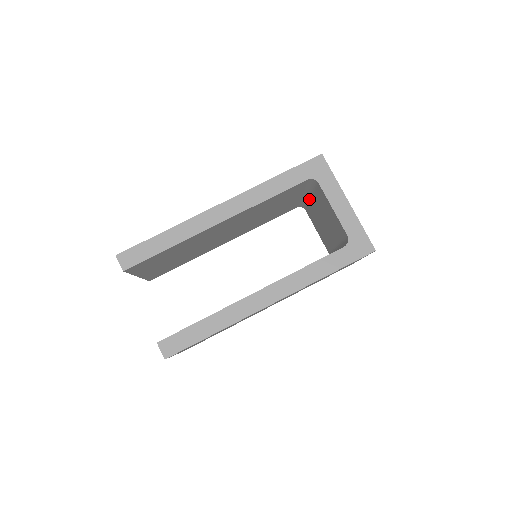
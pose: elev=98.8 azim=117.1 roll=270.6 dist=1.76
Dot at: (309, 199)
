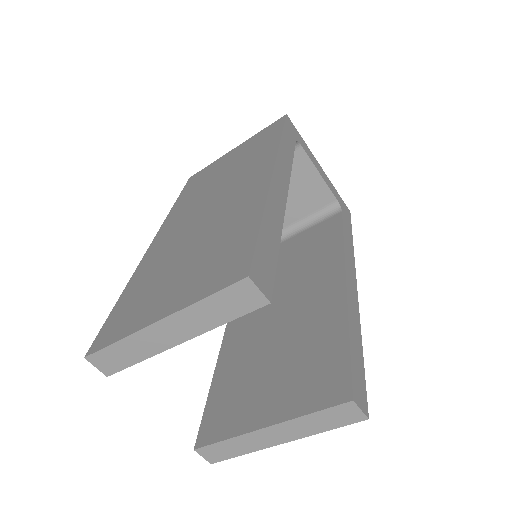
Dot at: occluded
